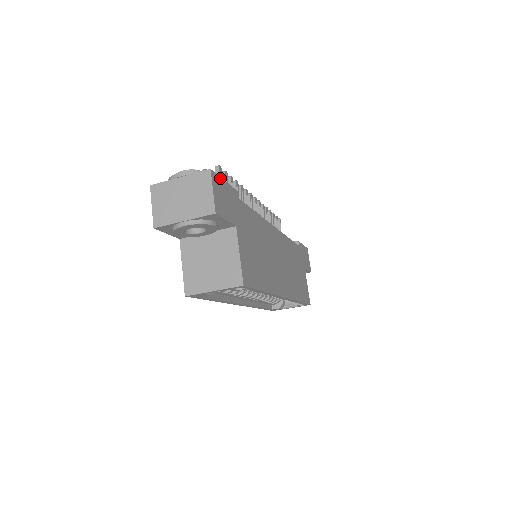
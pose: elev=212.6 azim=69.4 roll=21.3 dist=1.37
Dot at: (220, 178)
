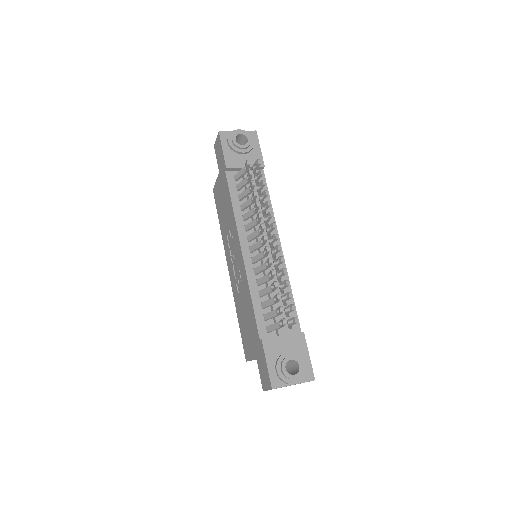
Dot at: (311, 364)
